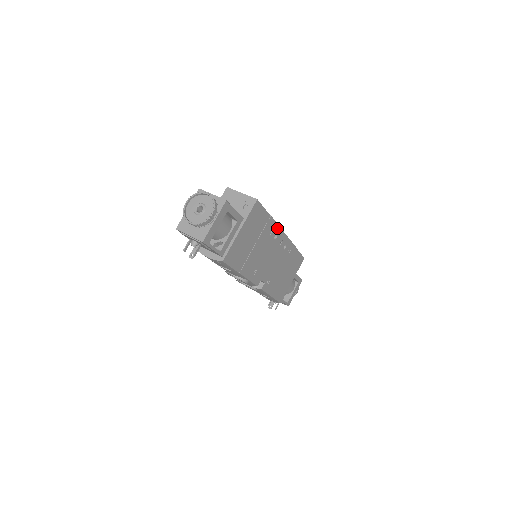
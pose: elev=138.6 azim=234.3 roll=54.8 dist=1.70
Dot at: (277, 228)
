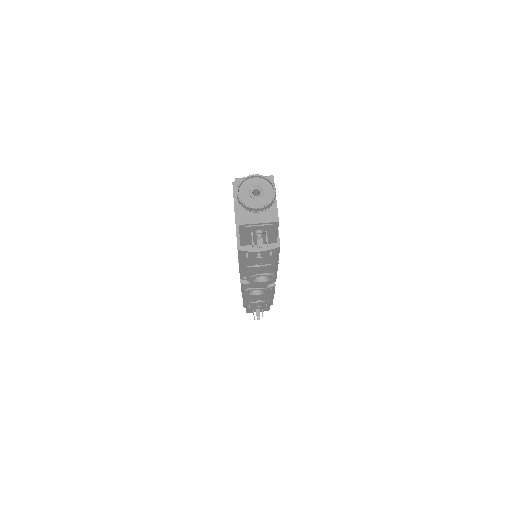
Dot at: occluded
